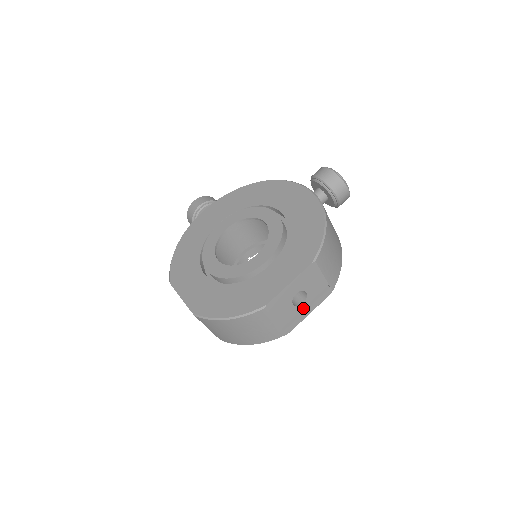
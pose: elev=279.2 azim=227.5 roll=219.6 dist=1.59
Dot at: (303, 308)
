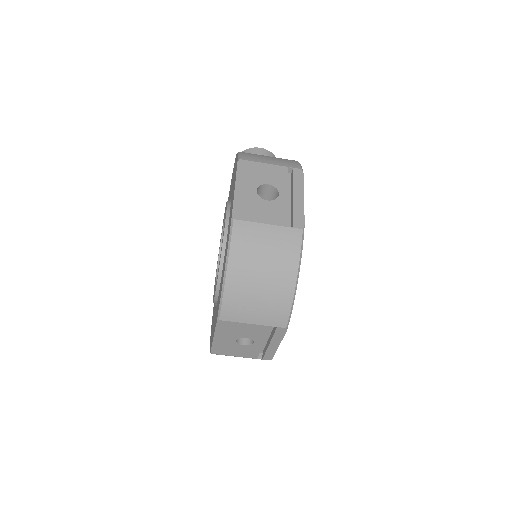
Dot at: (287, 198)
